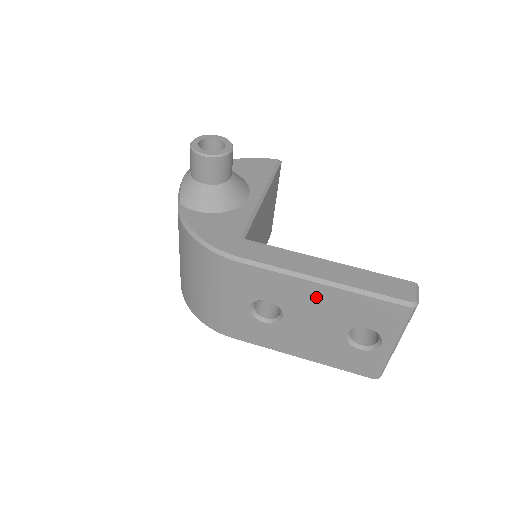
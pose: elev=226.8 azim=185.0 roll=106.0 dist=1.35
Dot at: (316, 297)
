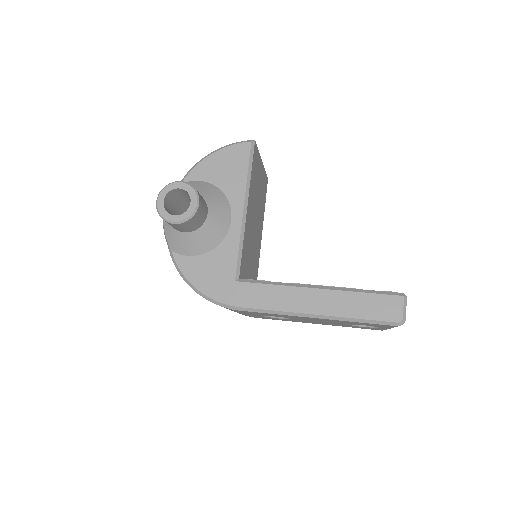
Dot at: (315, 319)
